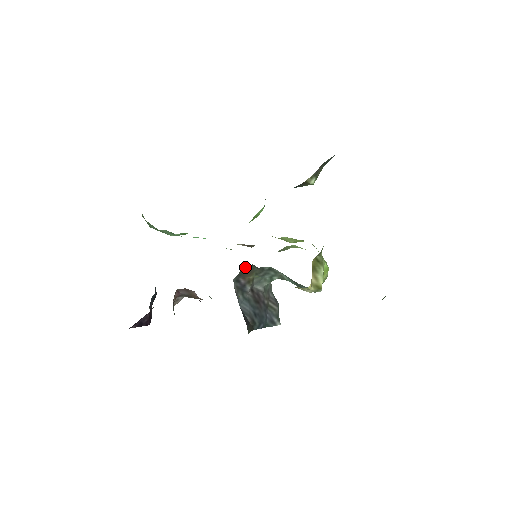
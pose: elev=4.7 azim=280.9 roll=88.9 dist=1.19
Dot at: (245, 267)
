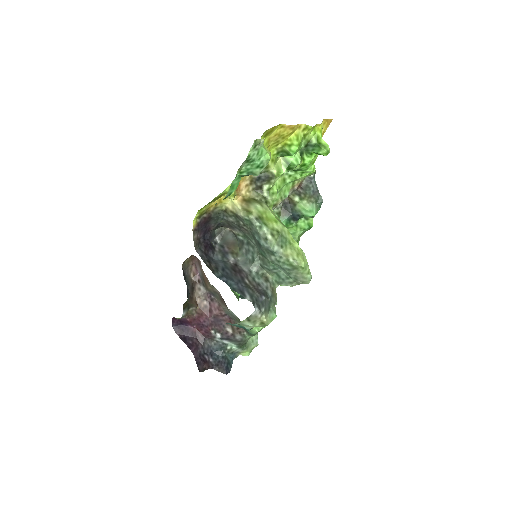
Dot at: (226, 232)
